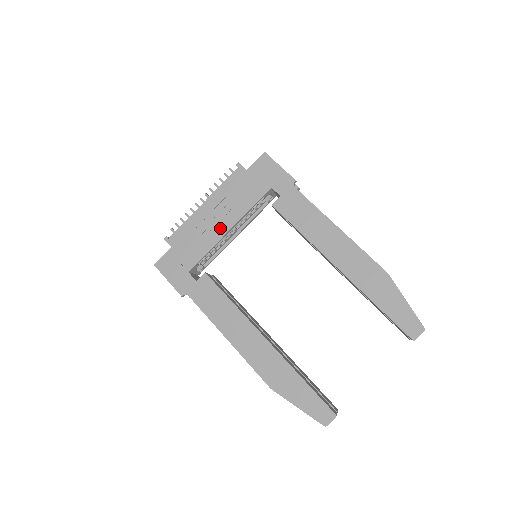
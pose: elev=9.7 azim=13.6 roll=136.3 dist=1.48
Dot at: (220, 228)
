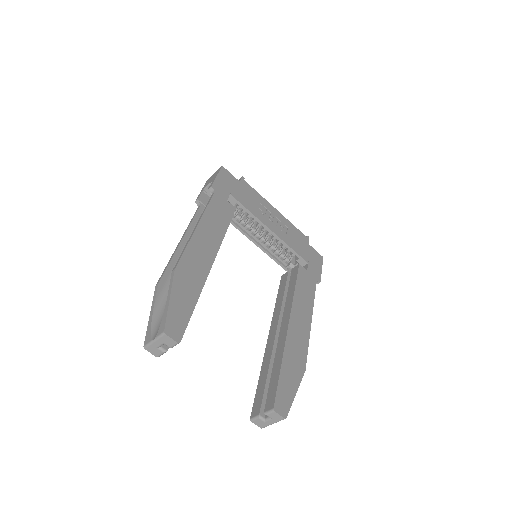
Dot at: (269, 222)
